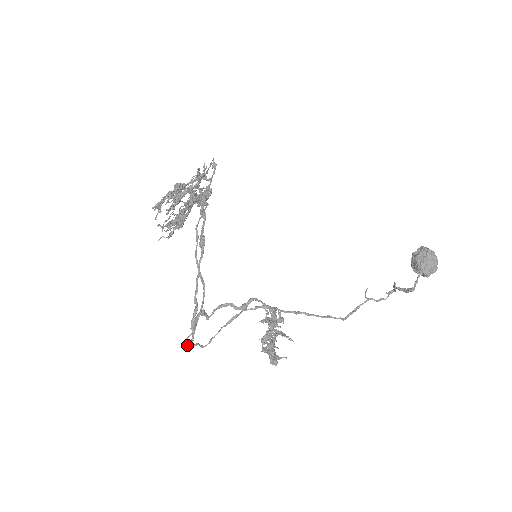
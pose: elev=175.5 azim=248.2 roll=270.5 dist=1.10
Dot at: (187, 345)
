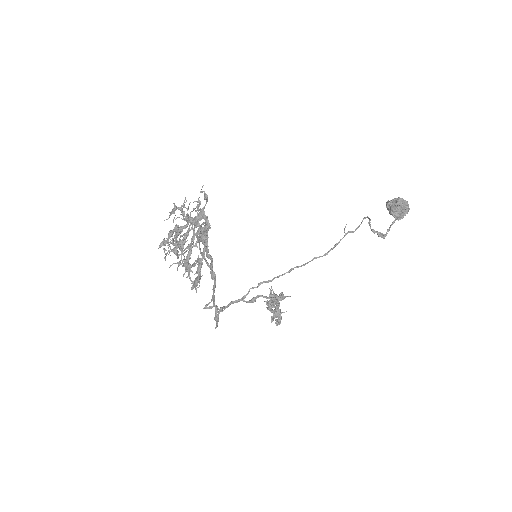
Dot at: (207, 307)
